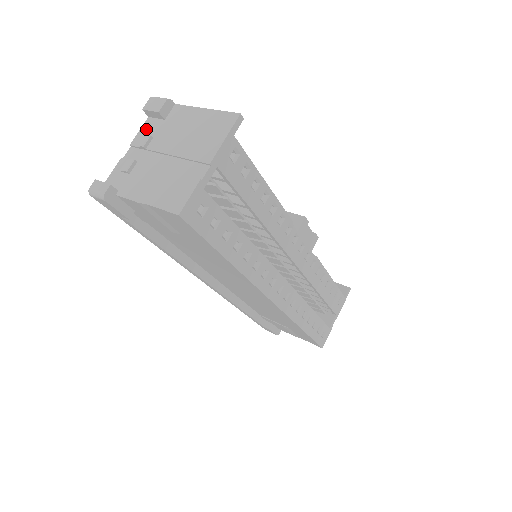
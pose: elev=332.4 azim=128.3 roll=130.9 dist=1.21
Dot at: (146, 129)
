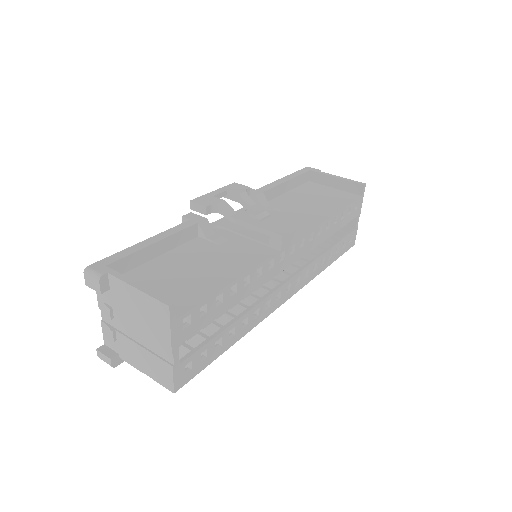
Dot at: (101, 296)
